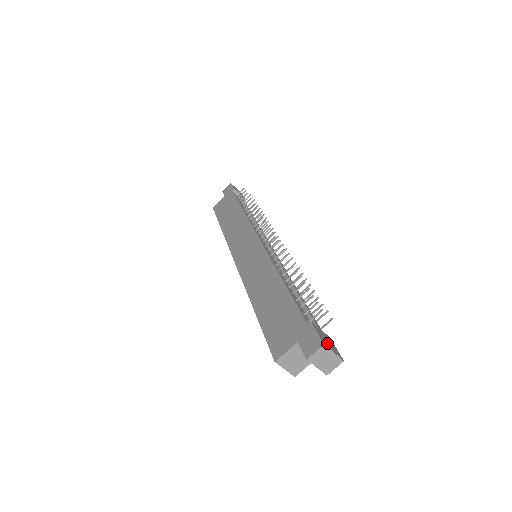
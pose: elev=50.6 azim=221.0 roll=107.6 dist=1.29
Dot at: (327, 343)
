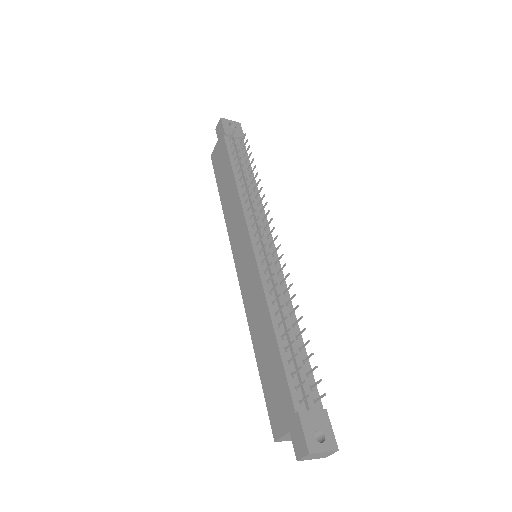
Dot at: (319, 431)
